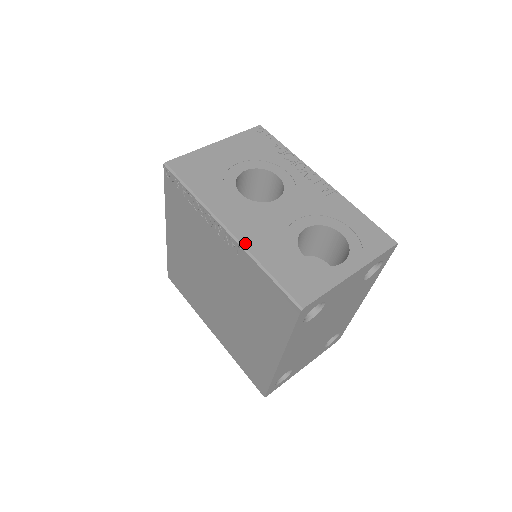
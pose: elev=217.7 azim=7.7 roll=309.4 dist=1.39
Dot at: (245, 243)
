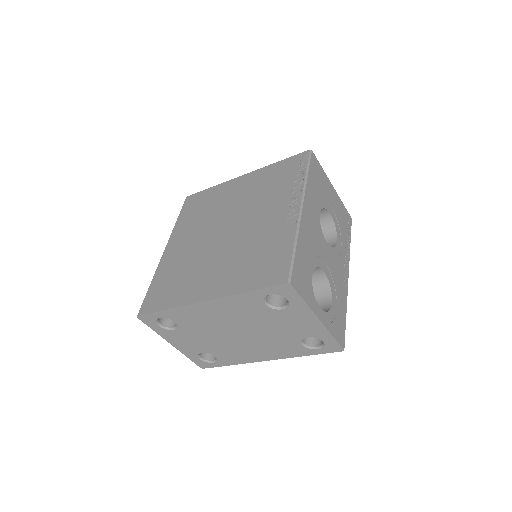
Dot at: (302, 225)
